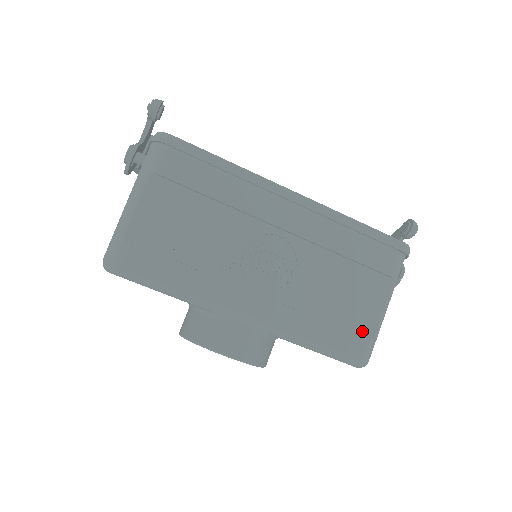
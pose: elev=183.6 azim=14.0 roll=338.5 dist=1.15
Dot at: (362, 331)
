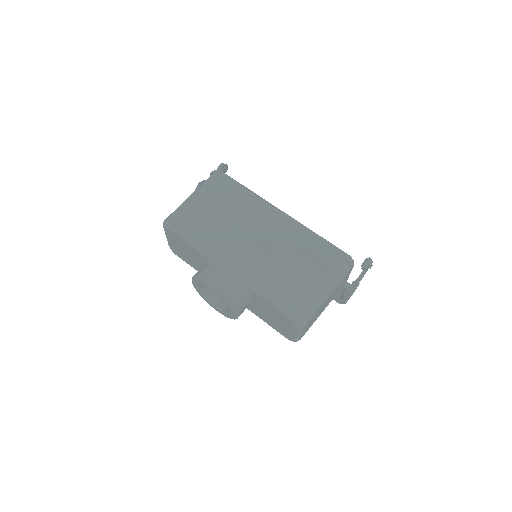
Dot at: (304, 298)
